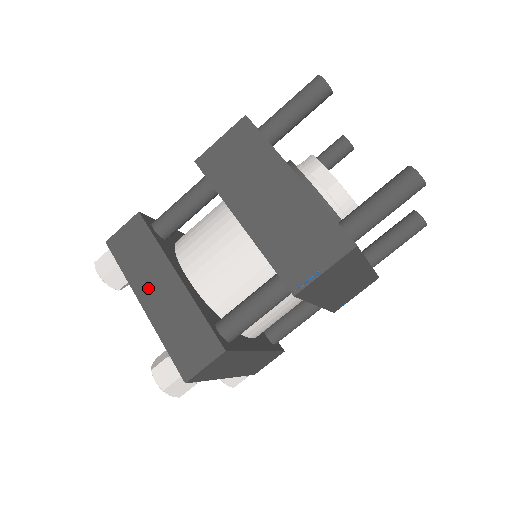
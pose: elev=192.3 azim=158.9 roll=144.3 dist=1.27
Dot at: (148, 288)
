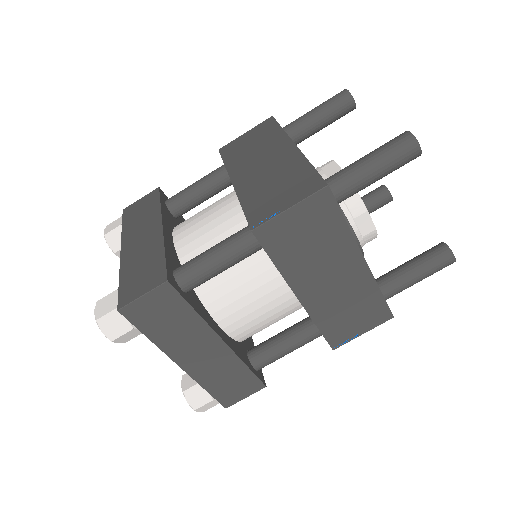
Dot at: (134, 237)
